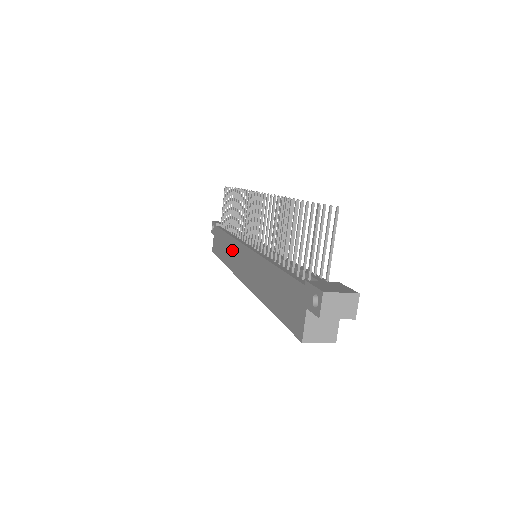
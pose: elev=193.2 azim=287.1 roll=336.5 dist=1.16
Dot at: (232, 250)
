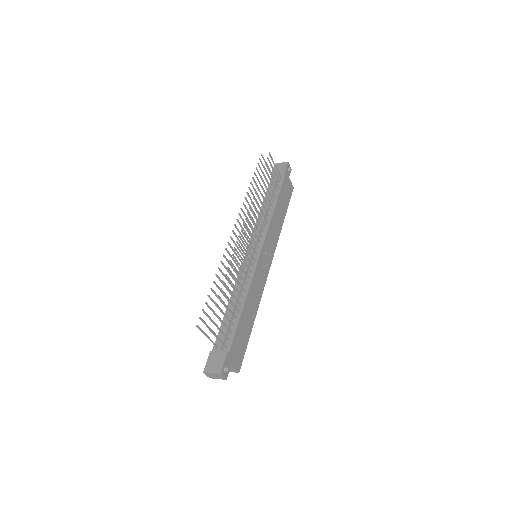
Dot at: occluded
